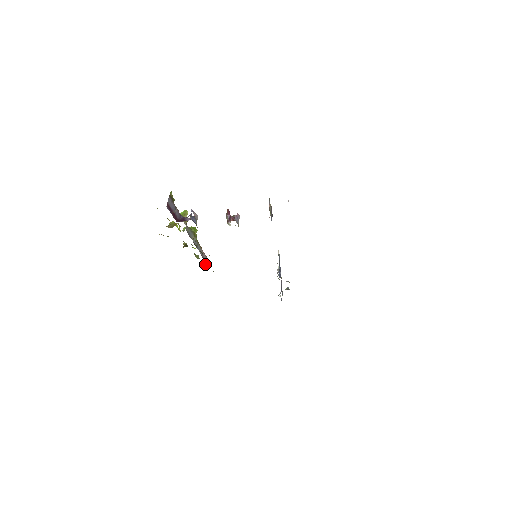
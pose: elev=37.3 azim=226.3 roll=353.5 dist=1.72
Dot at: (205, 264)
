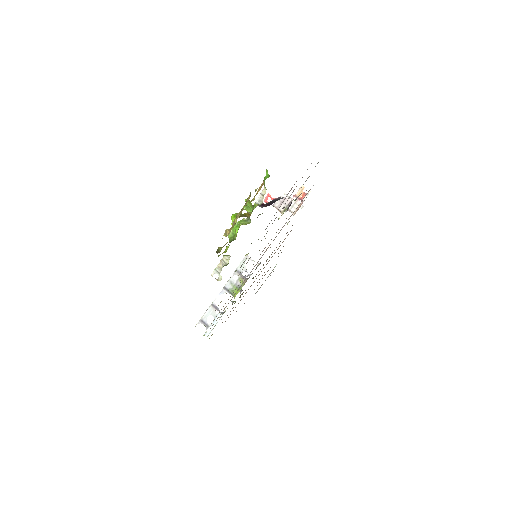
Dot at: occluded
